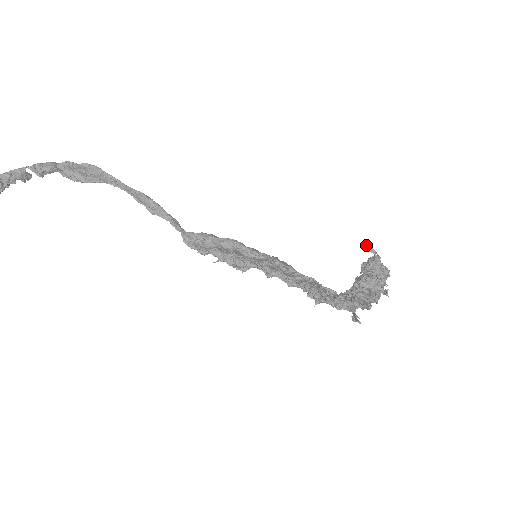
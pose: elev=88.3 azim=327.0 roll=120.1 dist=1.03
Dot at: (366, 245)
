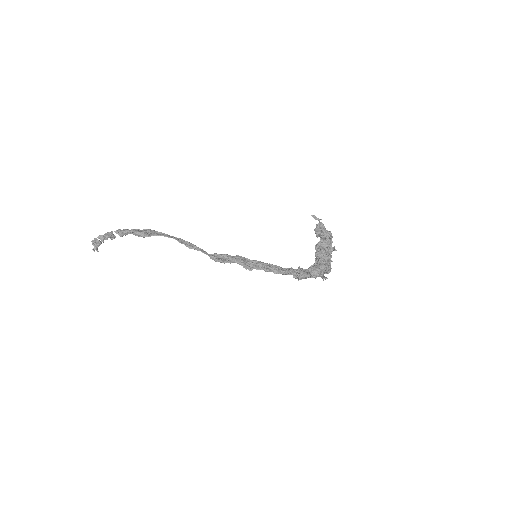
Dot at: (313, 216)
